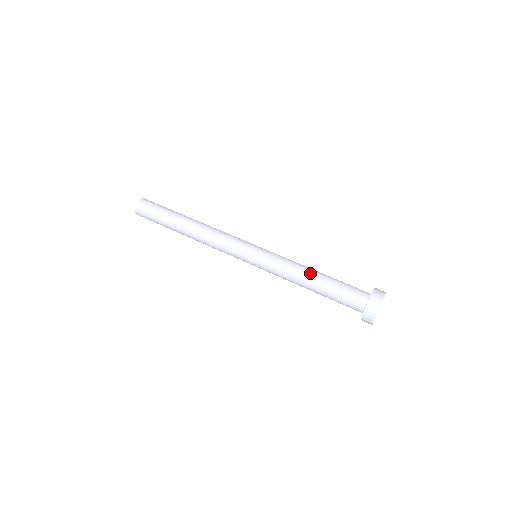
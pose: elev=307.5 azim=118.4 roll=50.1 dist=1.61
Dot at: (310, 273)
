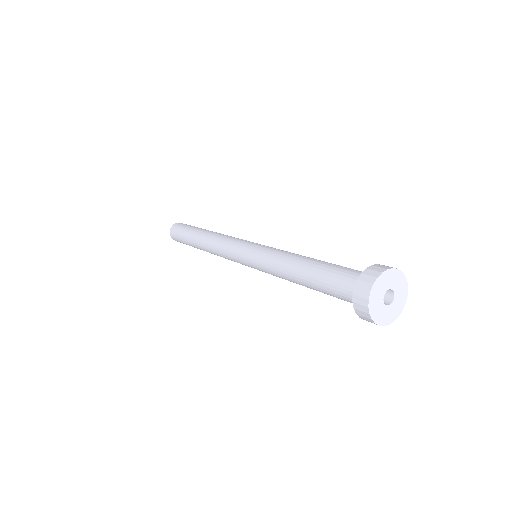
Dot at: (296, 263)
